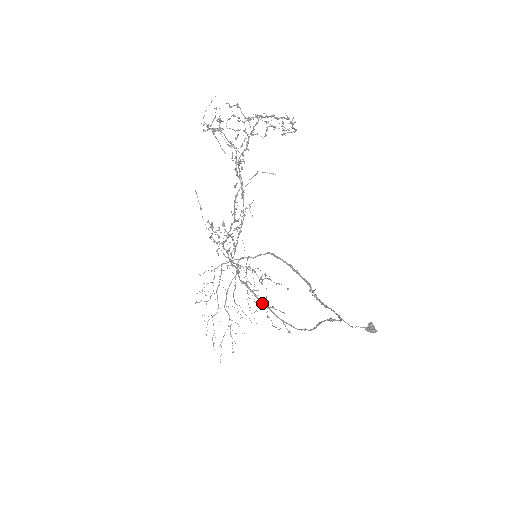
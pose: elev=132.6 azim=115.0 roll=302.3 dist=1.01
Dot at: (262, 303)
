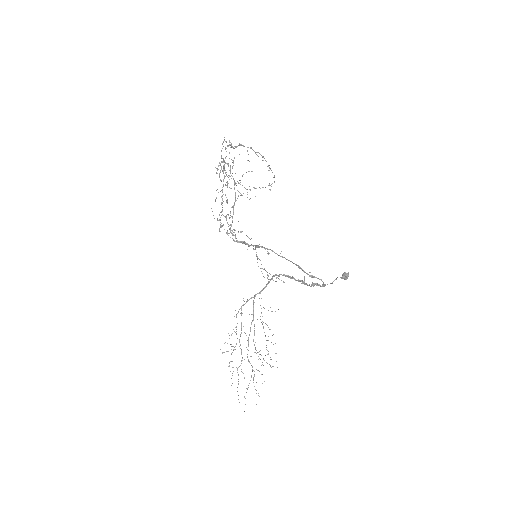
Dot at: (250, 245)
